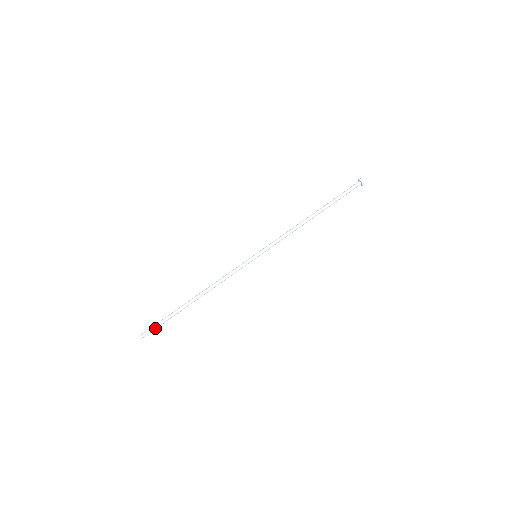
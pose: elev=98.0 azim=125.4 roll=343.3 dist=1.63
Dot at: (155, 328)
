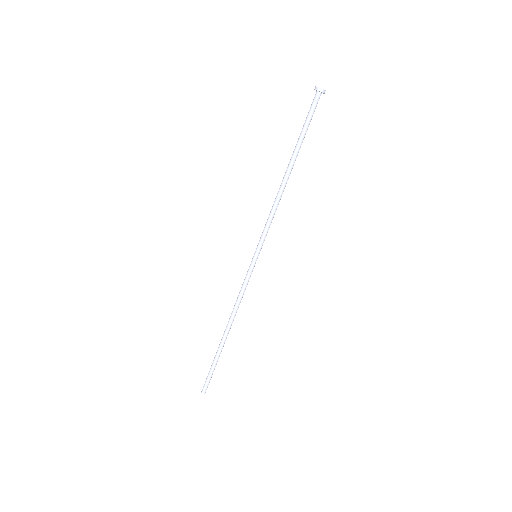
Dot at: occluded
